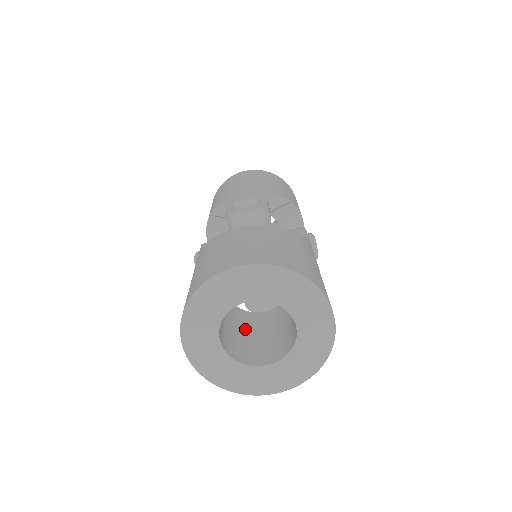
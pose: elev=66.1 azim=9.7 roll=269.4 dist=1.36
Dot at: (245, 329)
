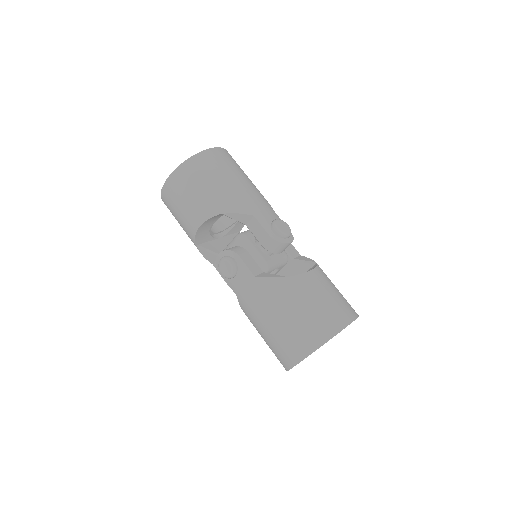
Dot at: occluded
